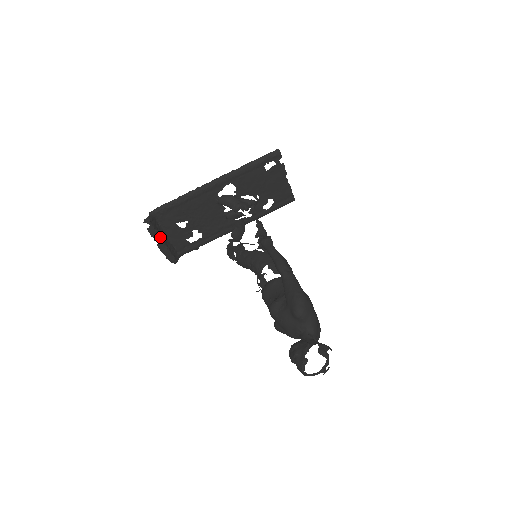
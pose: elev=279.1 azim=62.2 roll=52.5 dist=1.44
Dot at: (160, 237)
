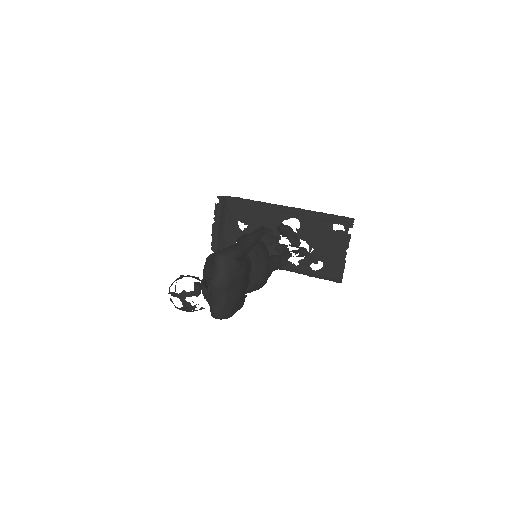
Dot at: (219, 220)
